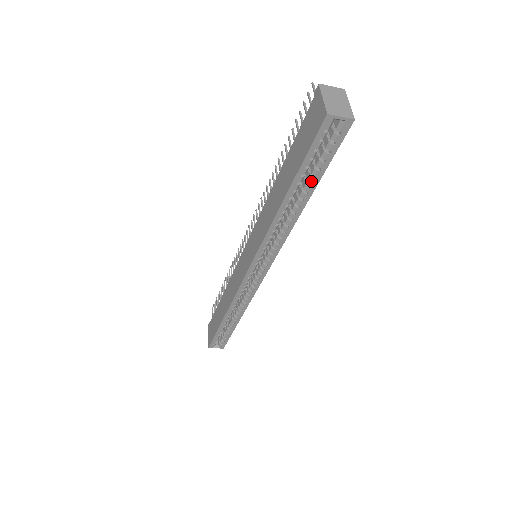
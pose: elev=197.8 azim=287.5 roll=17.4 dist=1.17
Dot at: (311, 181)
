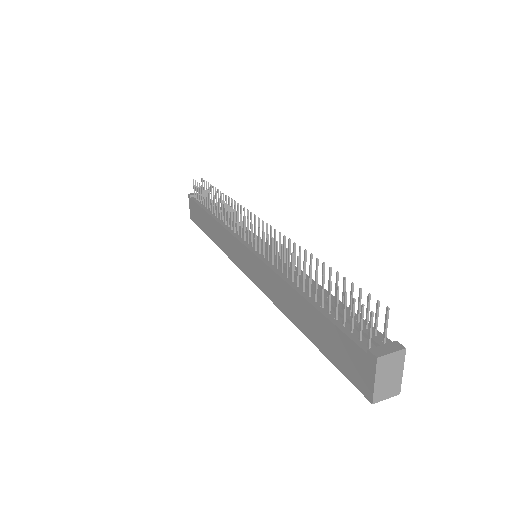
Dot at: occluded
